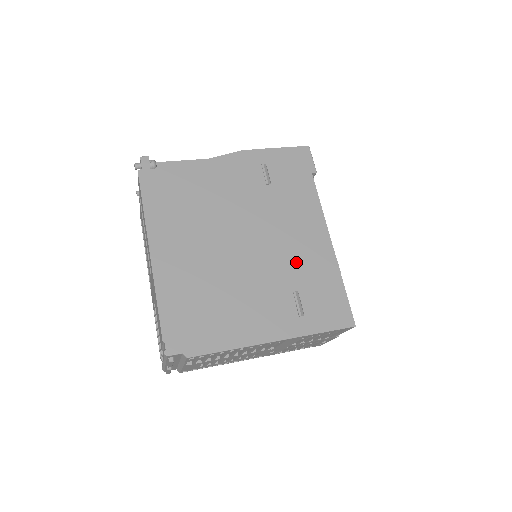
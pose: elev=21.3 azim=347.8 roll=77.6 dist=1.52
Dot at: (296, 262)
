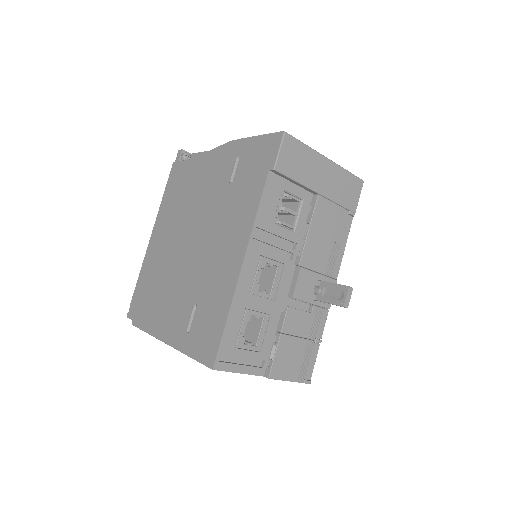
Dot at: (209, 275)
